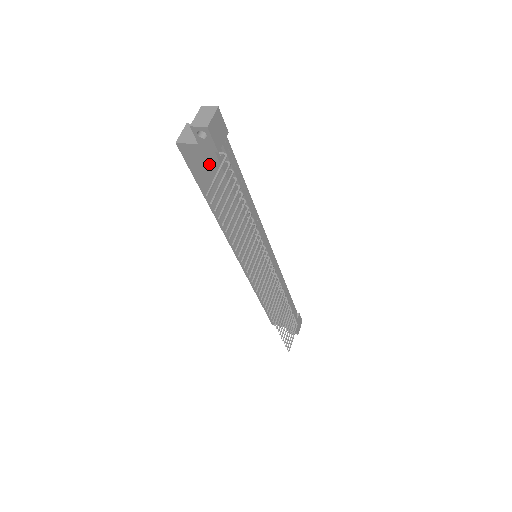
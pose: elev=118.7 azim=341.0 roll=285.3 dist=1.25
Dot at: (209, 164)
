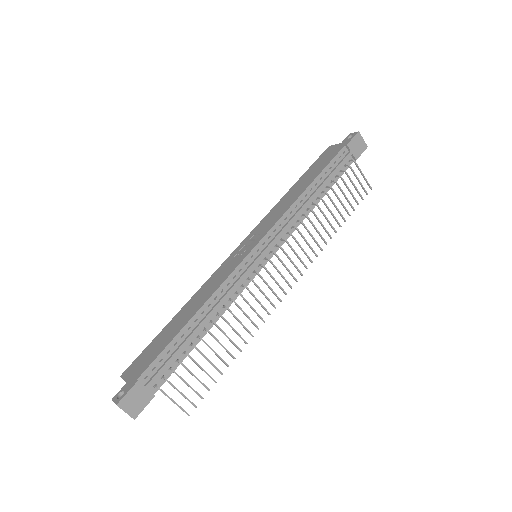
Dot at: occluded
